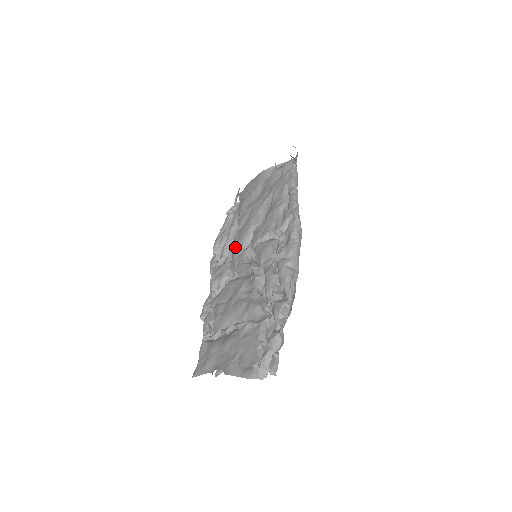
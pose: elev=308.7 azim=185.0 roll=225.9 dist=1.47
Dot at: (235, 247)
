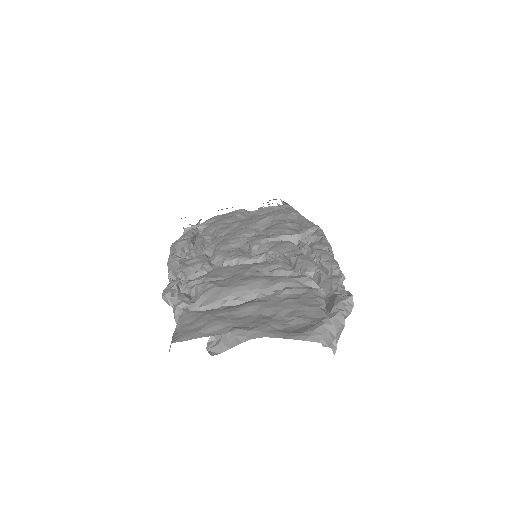
Dot at: (222, 244)
